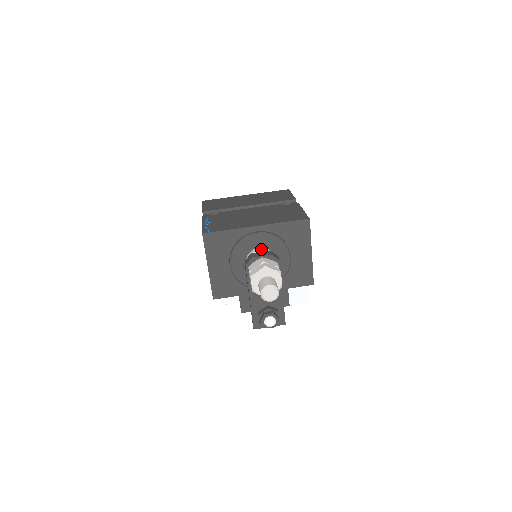
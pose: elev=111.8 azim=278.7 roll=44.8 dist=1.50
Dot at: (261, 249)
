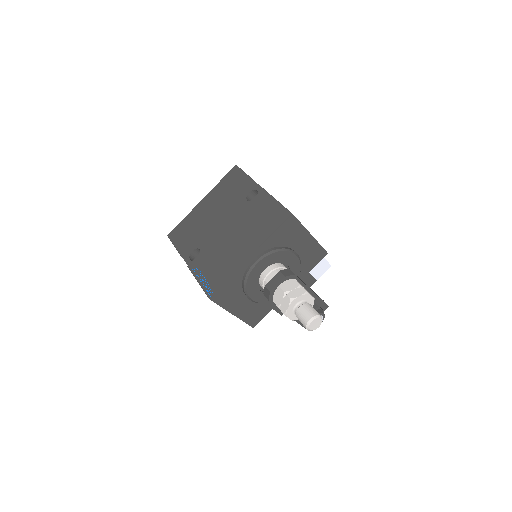
Dot at: (268, 271)
